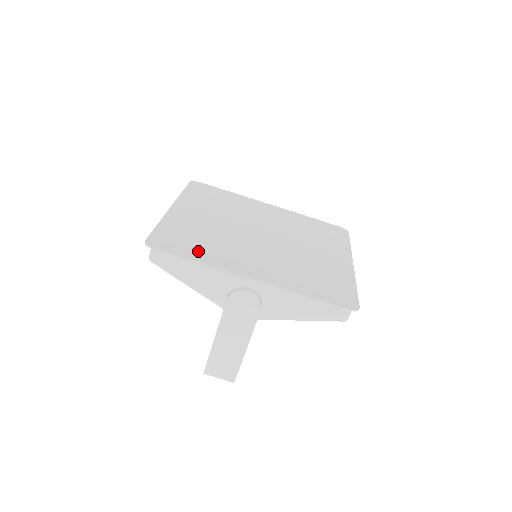
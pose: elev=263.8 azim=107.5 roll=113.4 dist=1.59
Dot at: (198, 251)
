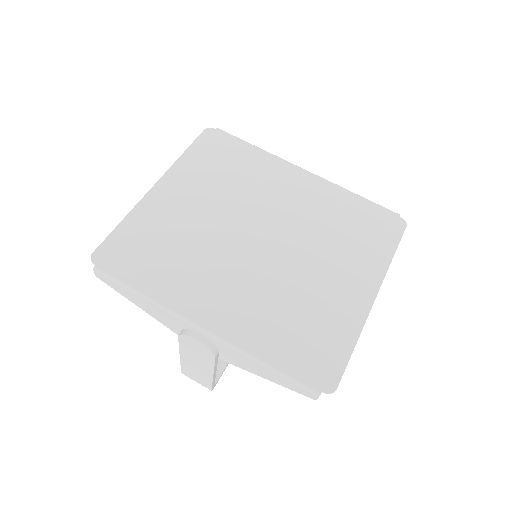
Dot at: (152, 272)
